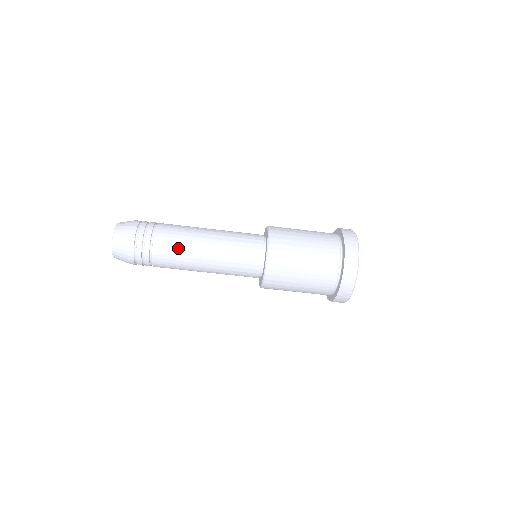
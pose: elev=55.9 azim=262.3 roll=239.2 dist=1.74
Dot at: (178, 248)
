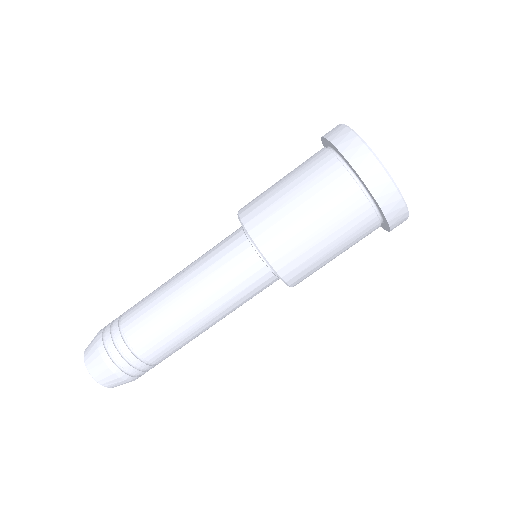
Dot at: (148, 297)
